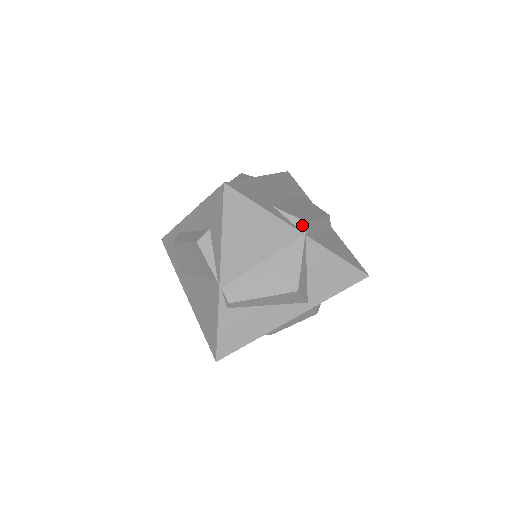
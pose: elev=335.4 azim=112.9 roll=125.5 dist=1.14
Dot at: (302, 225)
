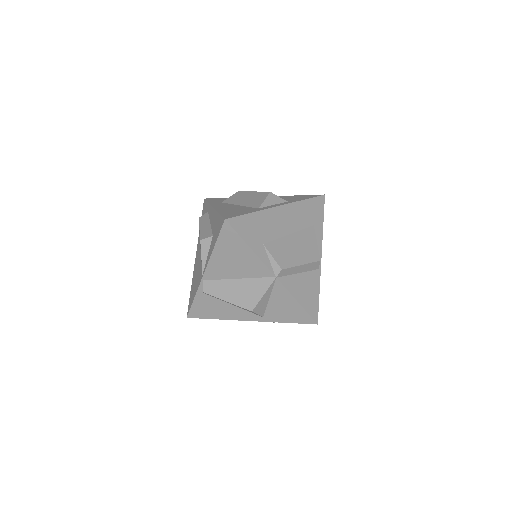
Dot at: (277, 269)
